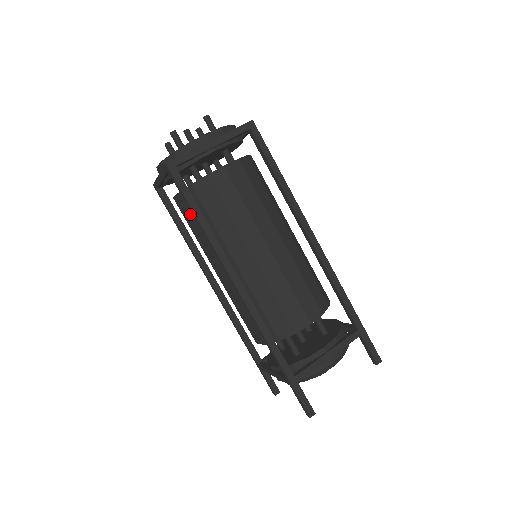
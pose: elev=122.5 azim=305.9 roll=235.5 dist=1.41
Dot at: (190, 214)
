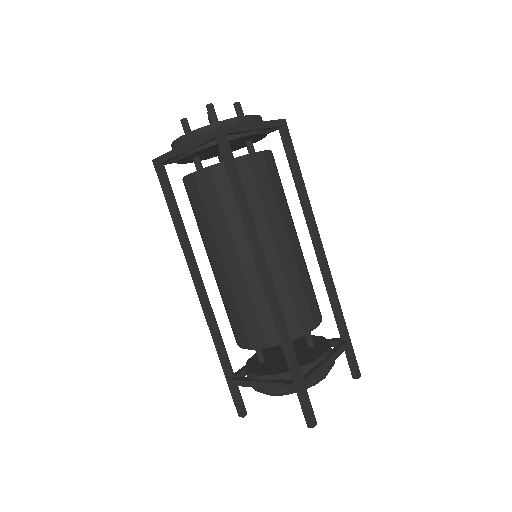
Dot at: (214, 193)
